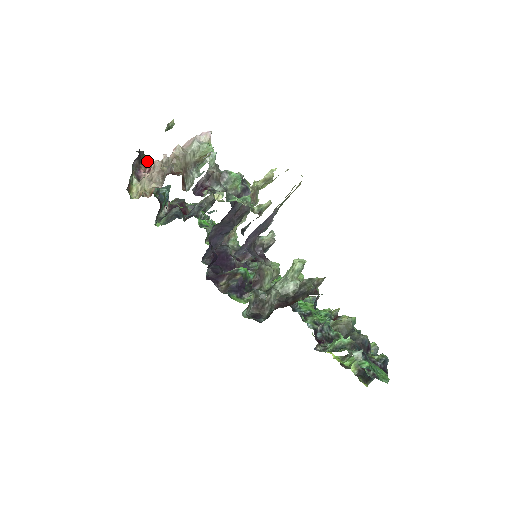
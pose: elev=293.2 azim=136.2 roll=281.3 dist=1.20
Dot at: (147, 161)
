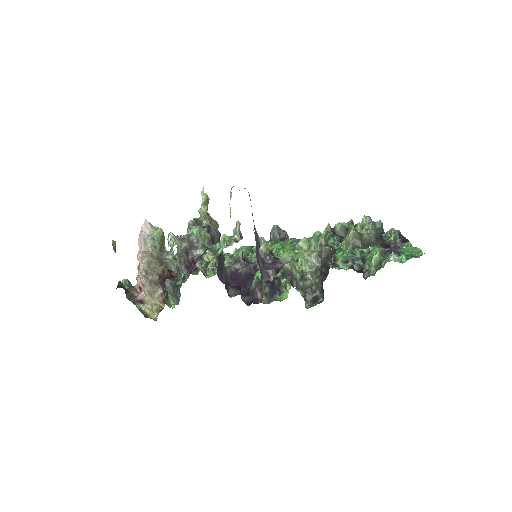
Dot at: (126, 283)
